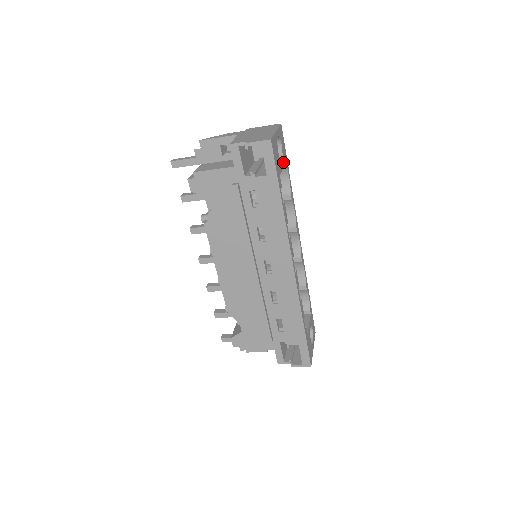
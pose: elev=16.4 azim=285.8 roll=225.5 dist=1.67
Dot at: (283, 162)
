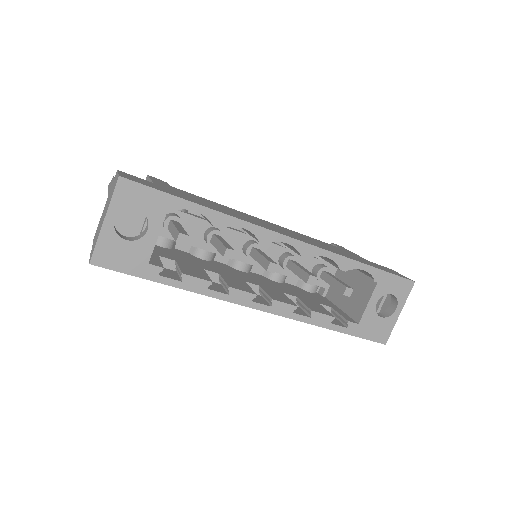
Dot at: (156, 224)
